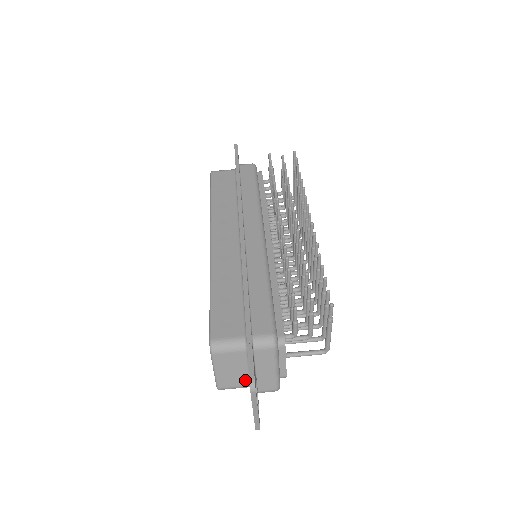
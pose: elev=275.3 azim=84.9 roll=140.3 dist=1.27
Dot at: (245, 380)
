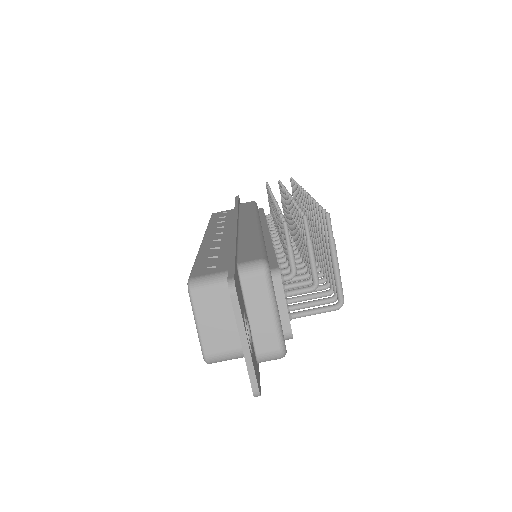
Dot at: (237, 338)
